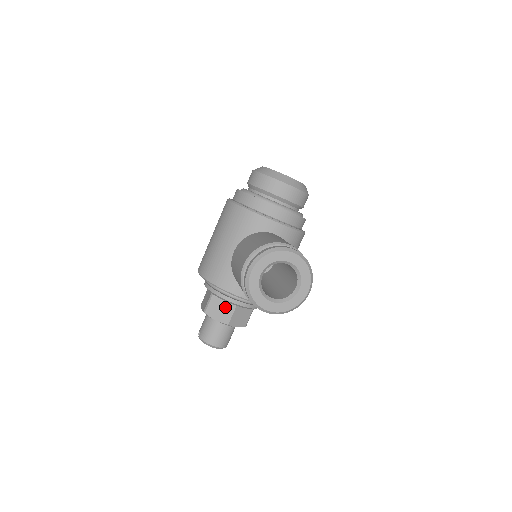
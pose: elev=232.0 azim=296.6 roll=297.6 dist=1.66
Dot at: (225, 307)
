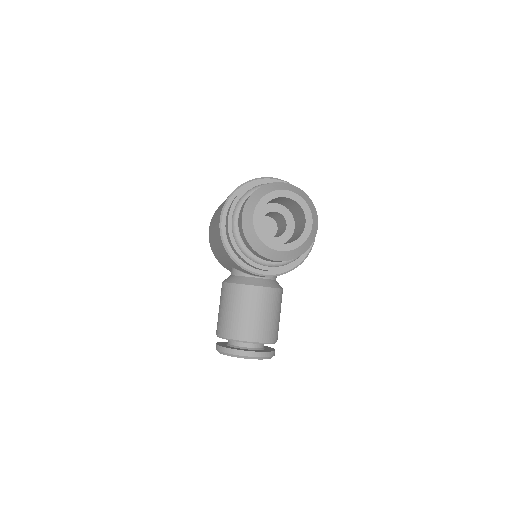
Dot at: occluded
